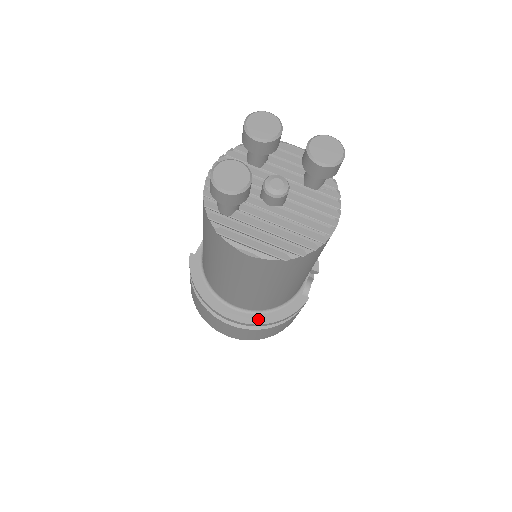
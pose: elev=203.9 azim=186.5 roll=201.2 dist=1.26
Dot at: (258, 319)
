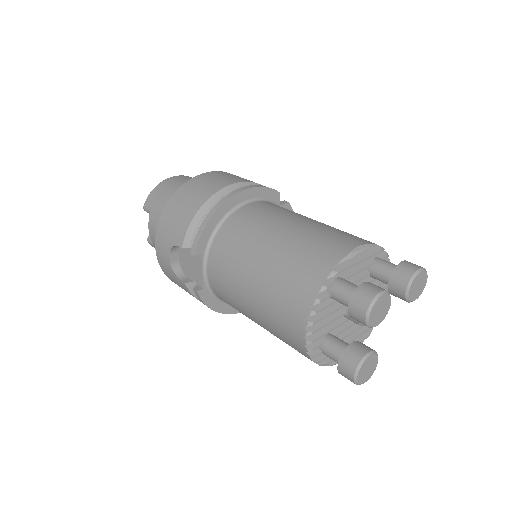
Dot at: occluded
